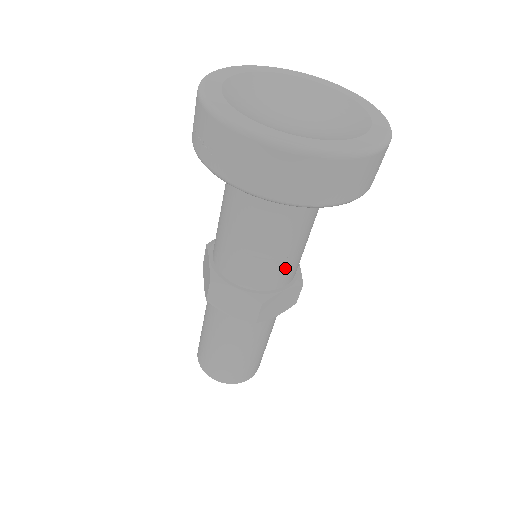
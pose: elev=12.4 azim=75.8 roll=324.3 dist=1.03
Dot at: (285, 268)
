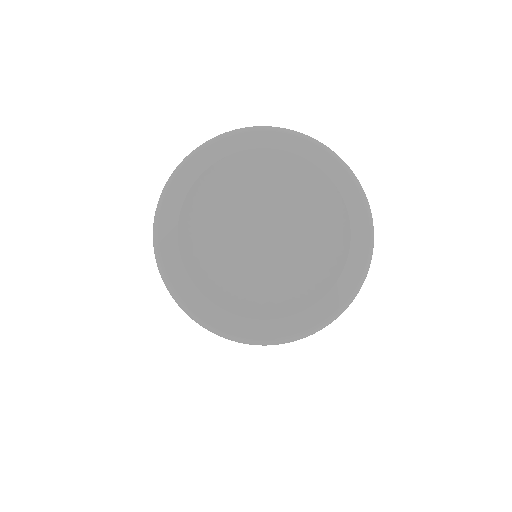
Dot at: occluded
